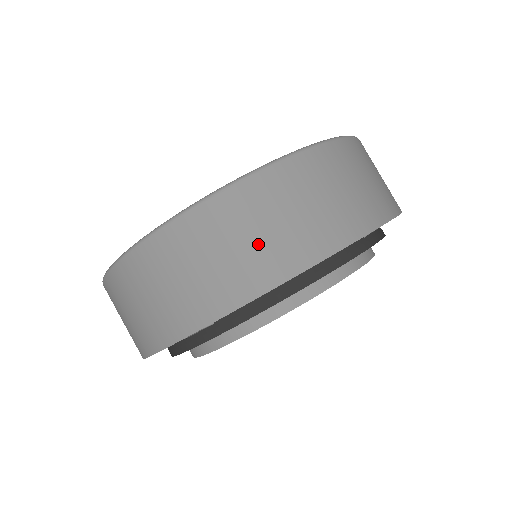
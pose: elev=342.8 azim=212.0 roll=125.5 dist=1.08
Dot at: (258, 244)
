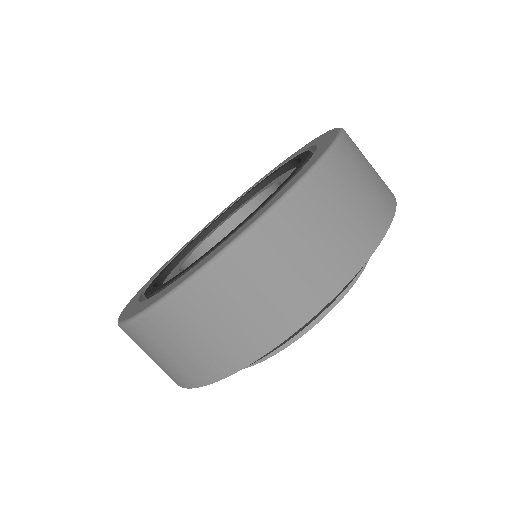
Dot at: (299, 272)
